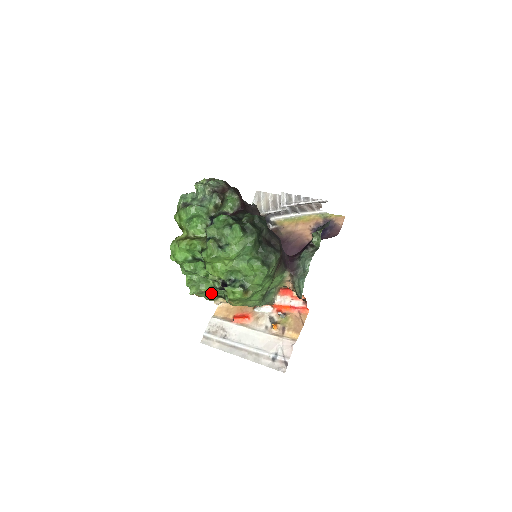
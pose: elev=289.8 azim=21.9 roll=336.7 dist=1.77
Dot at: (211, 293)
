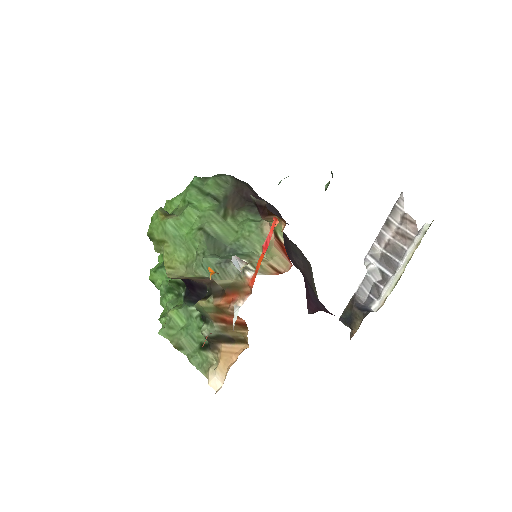
Dot at: (188, 331)
